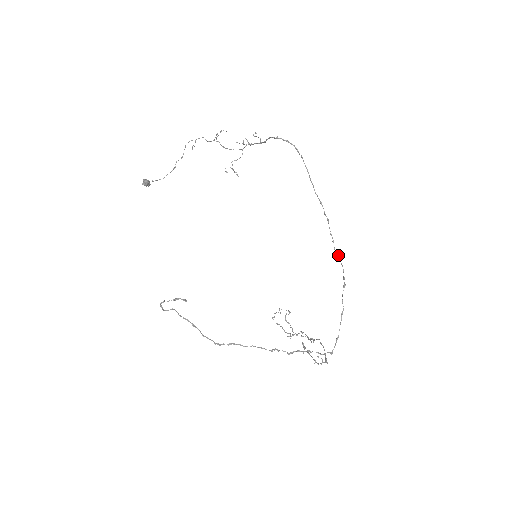
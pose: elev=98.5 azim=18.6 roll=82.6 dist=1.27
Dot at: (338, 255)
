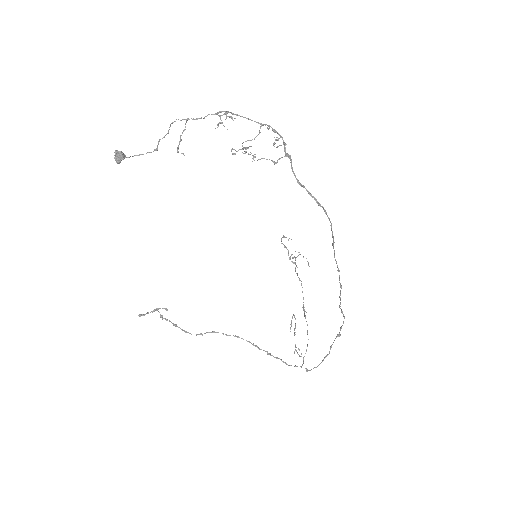
Dot at: (342, 312)
